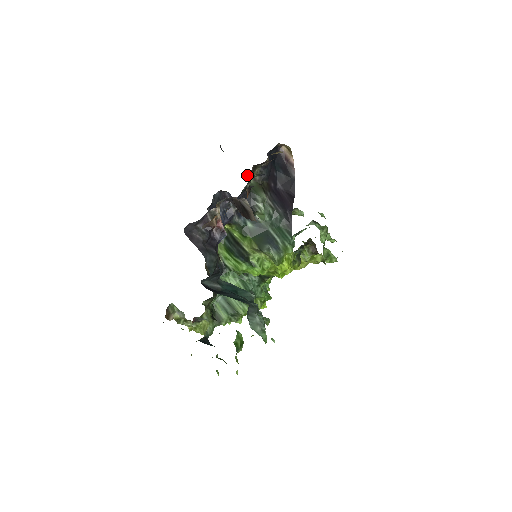
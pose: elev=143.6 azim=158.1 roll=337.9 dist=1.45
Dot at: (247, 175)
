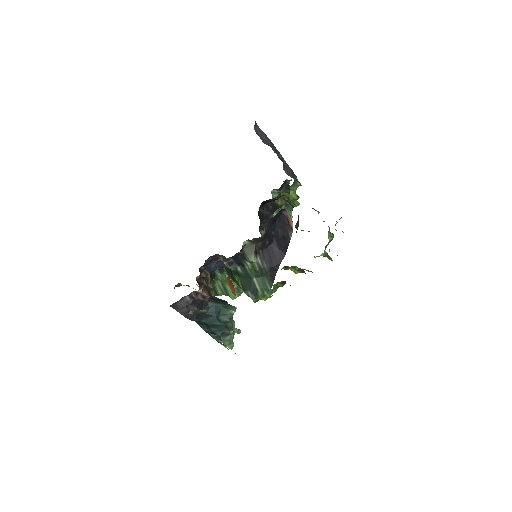
Dot at: (279, 152)
